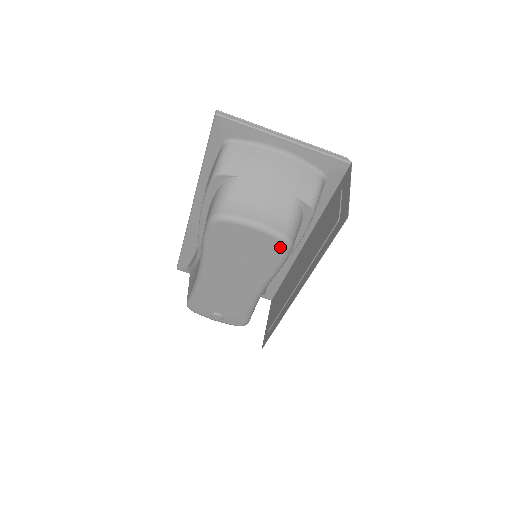
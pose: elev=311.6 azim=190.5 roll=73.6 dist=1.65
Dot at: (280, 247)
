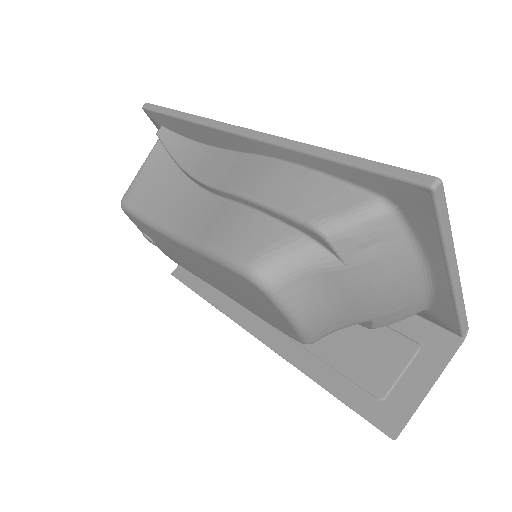
Dot at: (294, 337)
